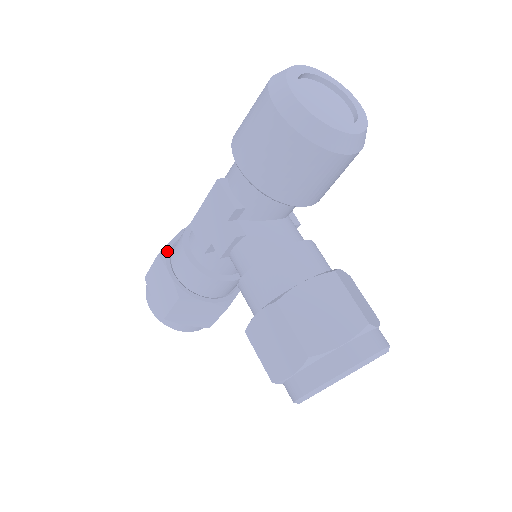
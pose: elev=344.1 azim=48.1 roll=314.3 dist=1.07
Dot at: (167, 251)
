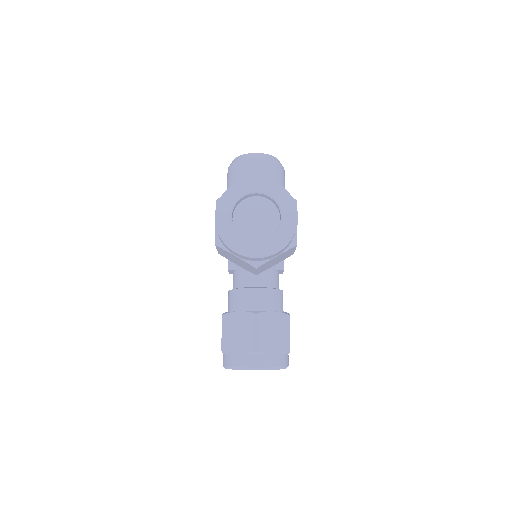
Dot at: occluded
